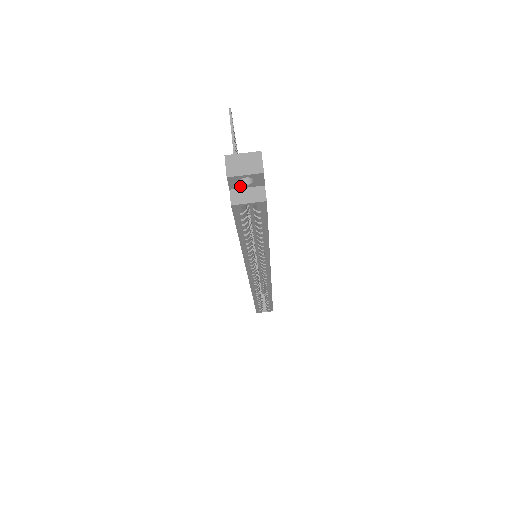
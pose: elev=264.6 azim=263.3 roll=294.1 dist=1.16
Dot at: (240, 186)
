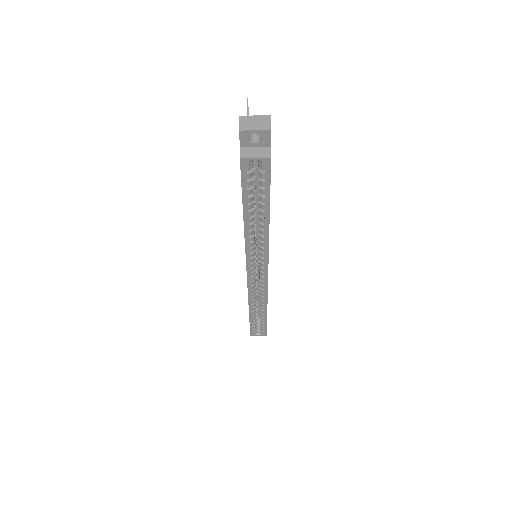
Dot at: (249, 144)
